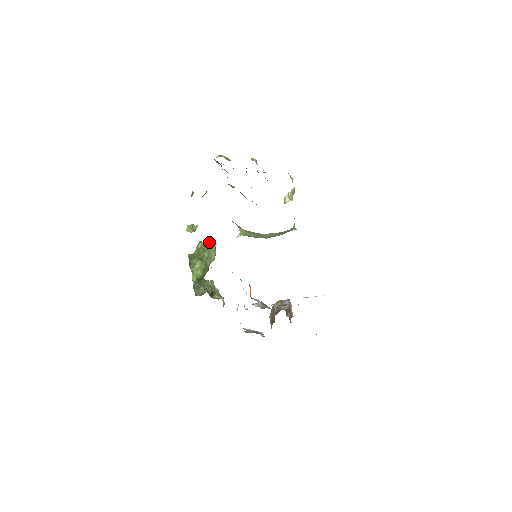
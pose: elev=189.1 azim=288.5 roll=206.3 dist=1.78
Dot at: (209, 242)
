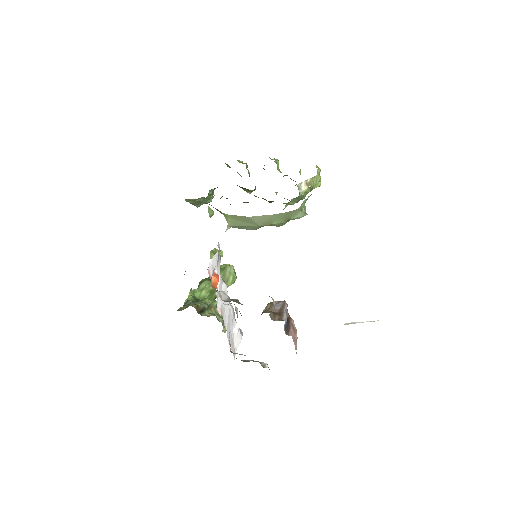
Dot at: occluded
